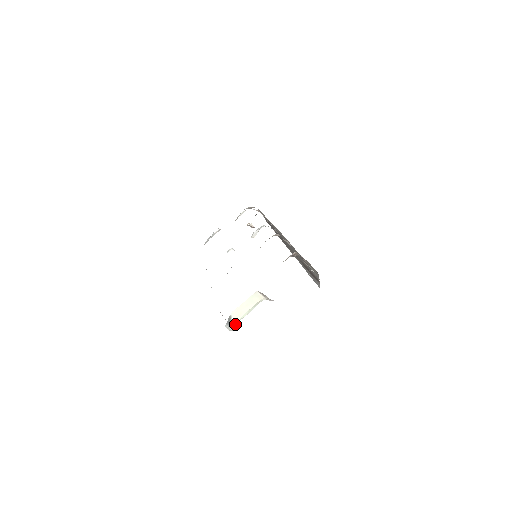
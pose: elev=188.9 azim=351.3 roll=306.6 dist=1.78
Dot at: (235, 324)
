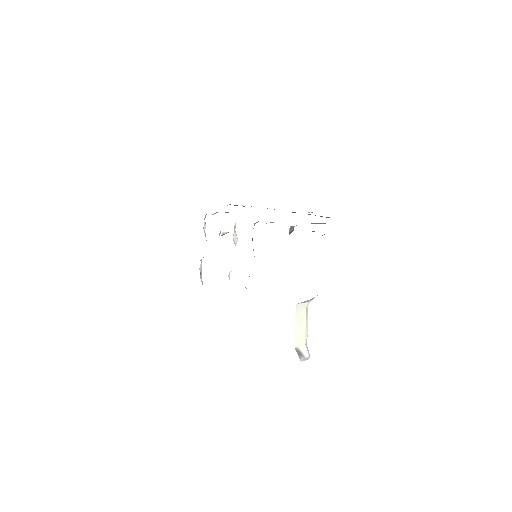
Dot at: (306, 349)
